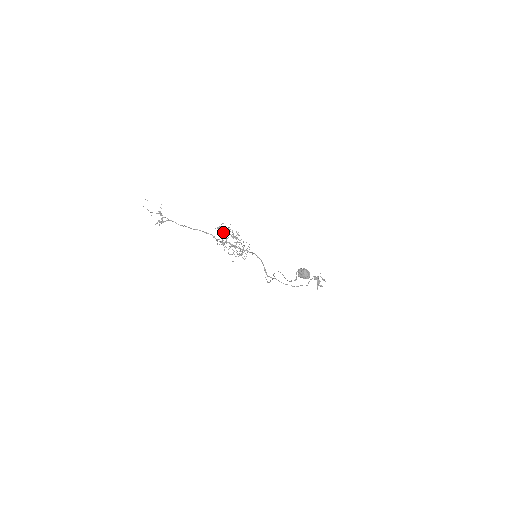
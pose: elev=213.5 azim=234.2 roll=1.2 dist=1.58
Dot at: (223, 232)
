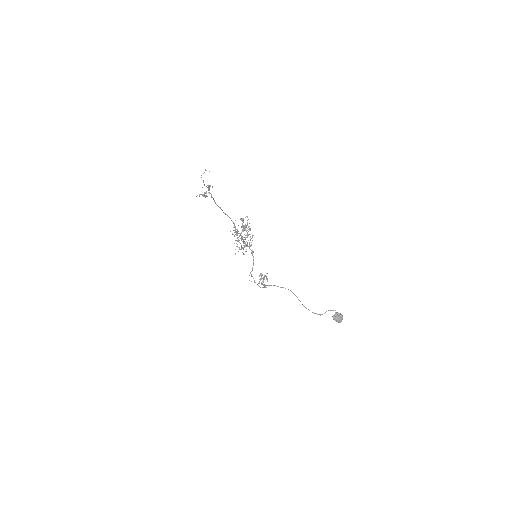
Dot at: occluded
